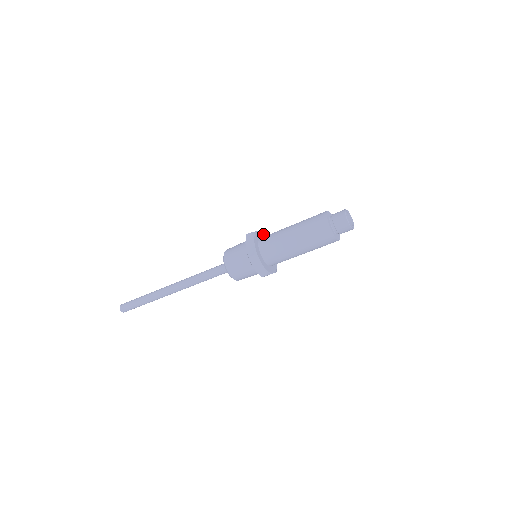
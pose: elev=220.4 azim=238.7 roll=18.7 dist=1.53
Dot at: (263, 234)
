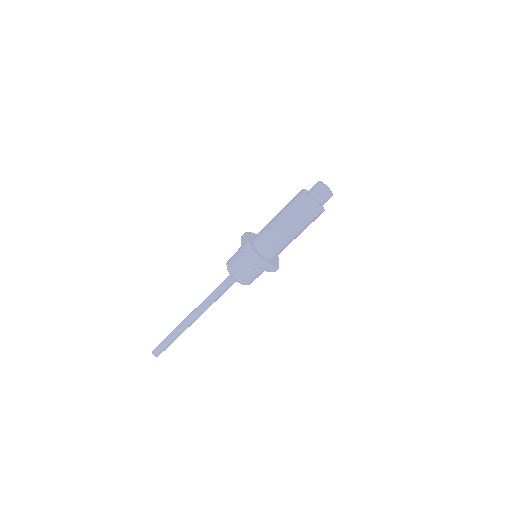
Dot at: occluded
